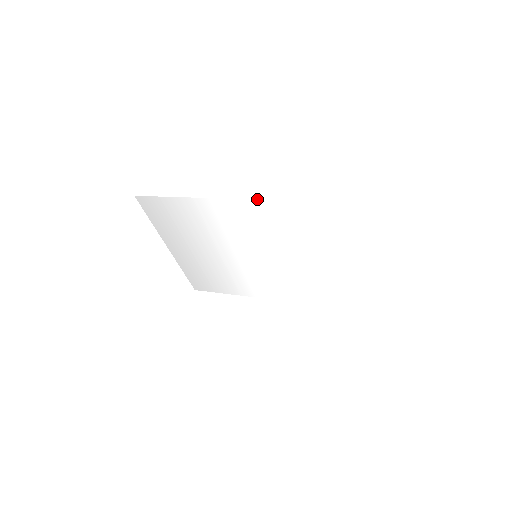
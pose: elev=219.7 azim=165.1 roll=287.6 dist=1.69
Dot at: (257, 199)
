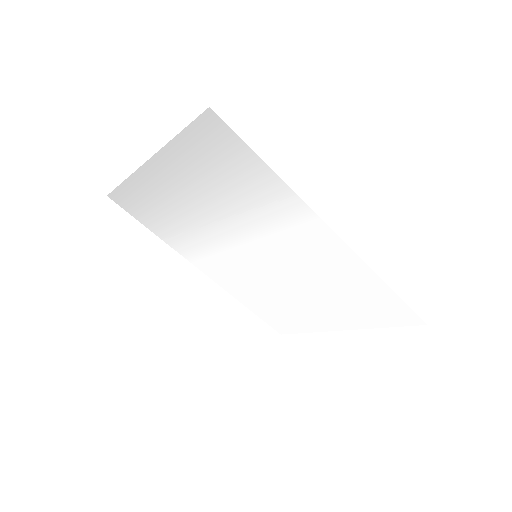
Dot at: occluded
